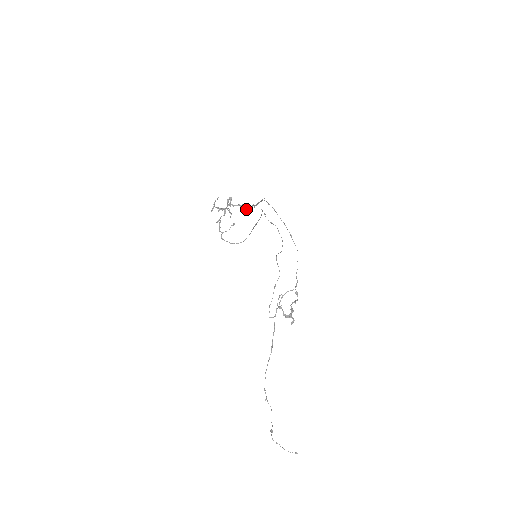
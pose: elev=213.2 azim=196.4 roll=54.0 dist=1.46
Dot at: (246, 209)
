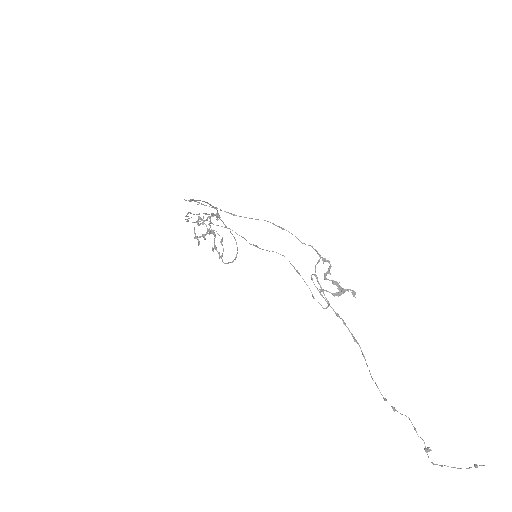
Dot at: (217, 215)
